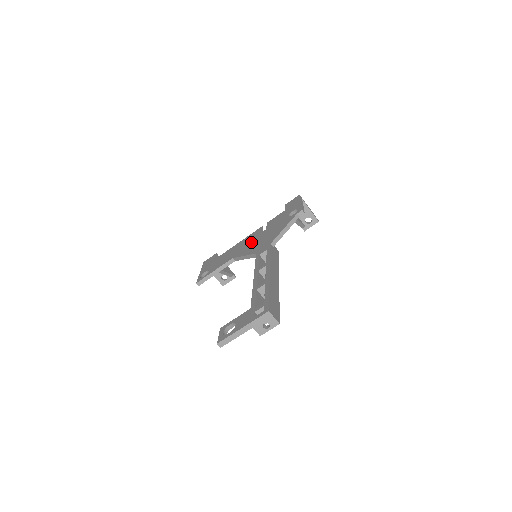
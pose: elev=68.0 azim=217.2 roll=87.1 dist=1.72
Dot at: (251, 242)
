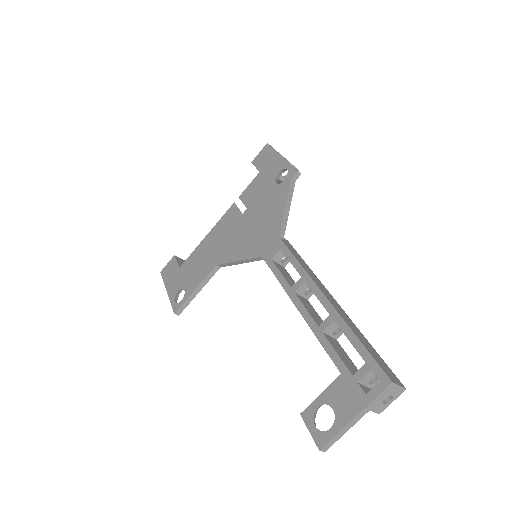
Dot at: (234, 234)
